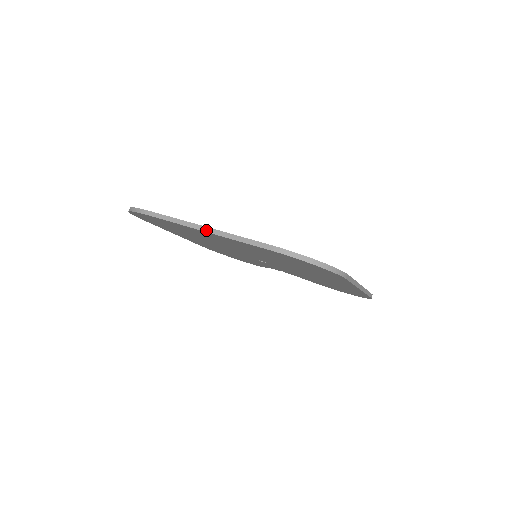
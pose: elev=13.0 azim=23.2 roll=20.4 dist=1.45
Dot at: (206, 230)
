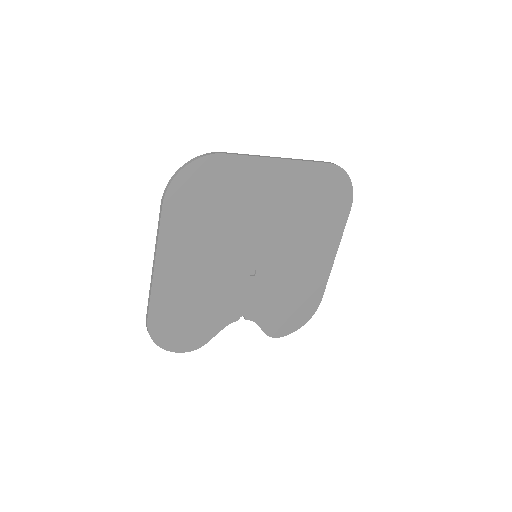
Dot at: (281, 158)
